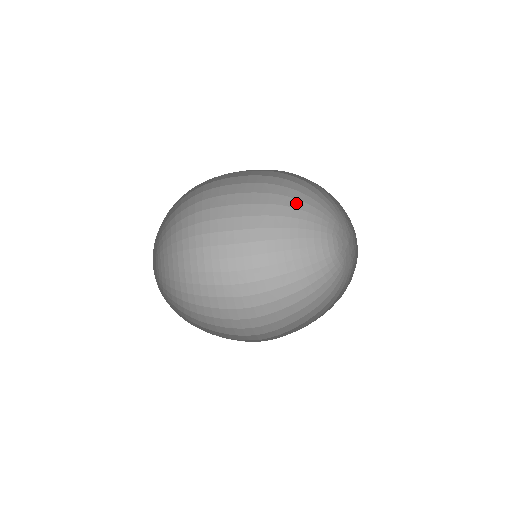
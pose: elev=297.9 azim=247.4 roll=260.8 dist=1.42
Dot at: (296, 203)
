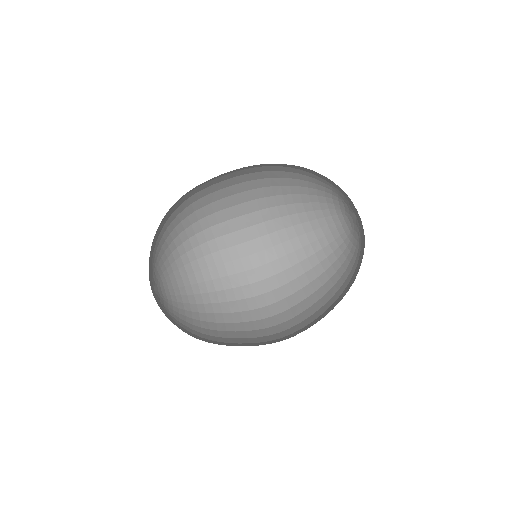
Dot at: (293, 170)
